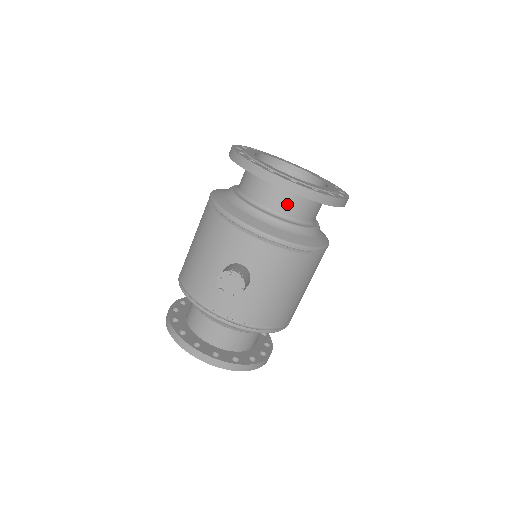
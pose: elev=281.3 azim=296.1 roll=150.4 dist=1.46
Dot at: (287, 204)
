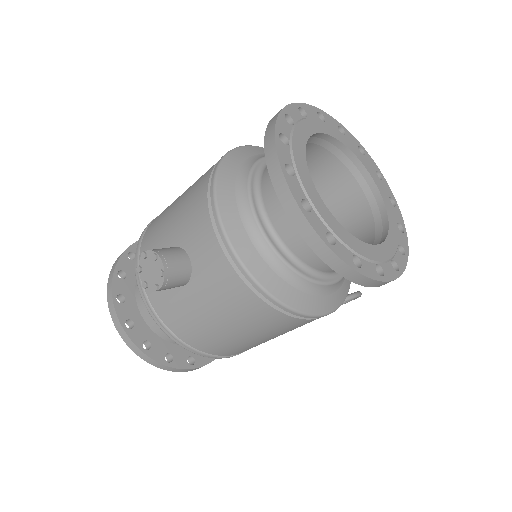
Dot at: (292, 228)
